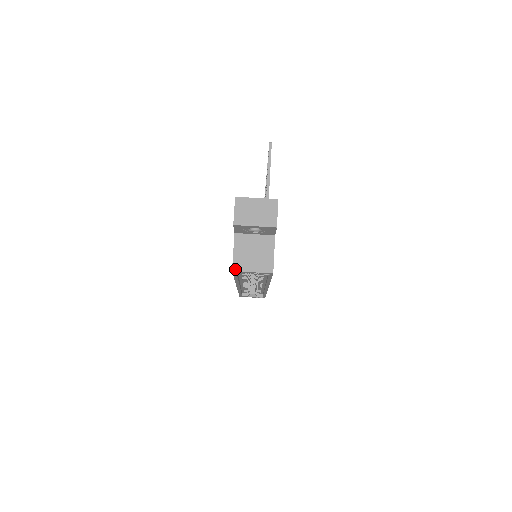
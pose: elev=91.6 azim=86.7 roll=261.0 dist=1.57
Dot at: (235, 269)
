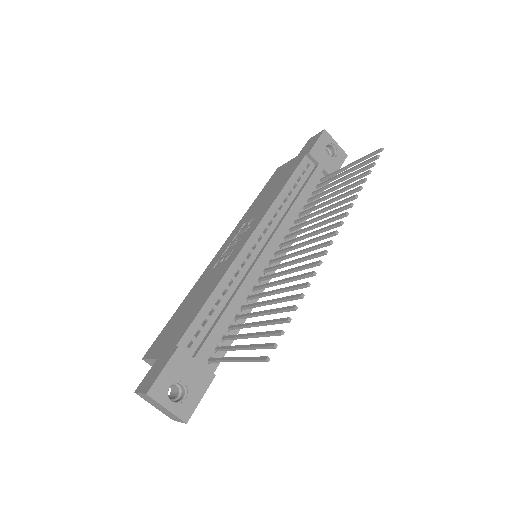
Dot at: (145, 361)
